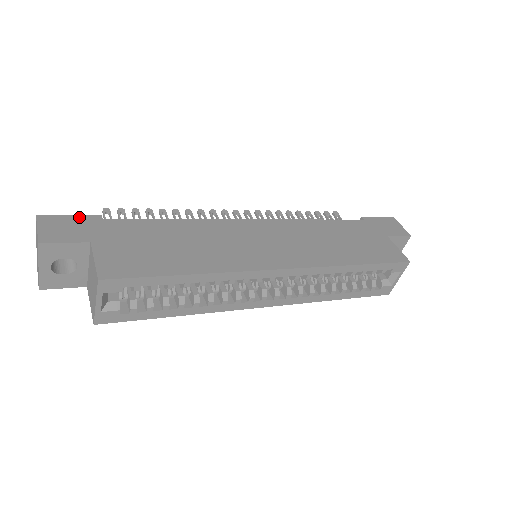
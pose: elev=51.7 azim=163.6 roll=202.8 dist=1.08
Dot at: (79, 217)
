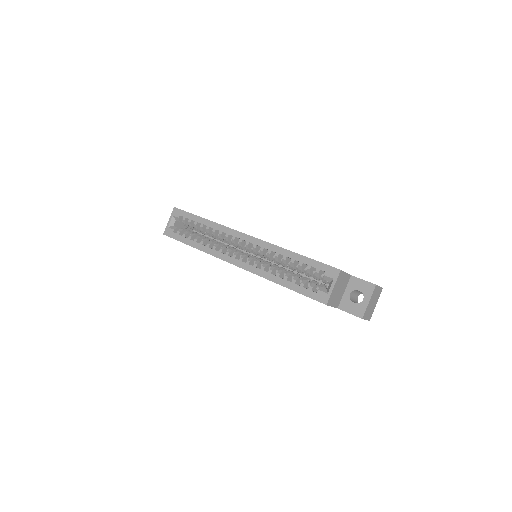
Dot at: occluded
